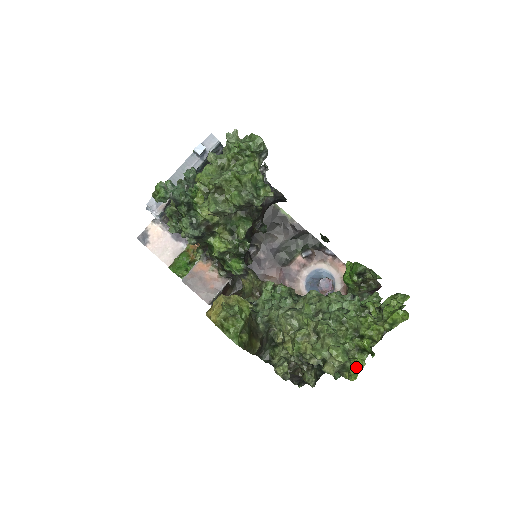
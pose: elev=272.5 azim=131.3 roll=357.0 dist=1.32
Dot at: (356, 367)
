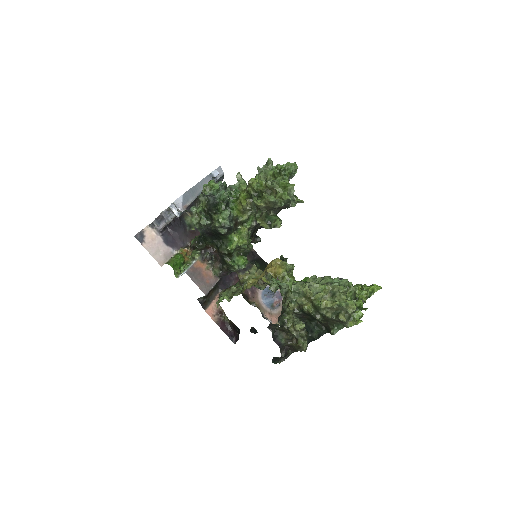
Dot at: (357, 317)
